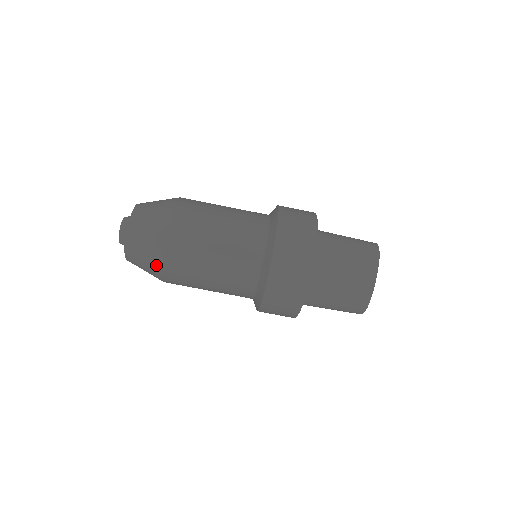
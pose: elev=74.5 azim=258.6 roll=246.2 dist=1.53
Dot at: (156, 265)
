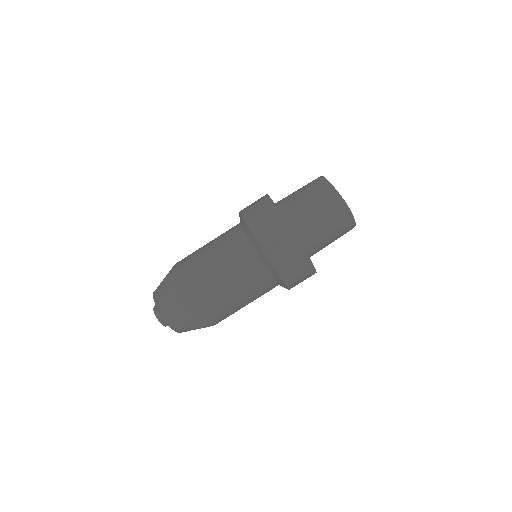
Dot at: (182, 298)
